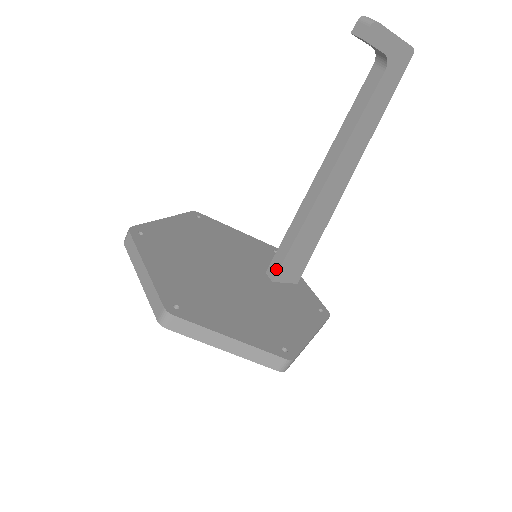
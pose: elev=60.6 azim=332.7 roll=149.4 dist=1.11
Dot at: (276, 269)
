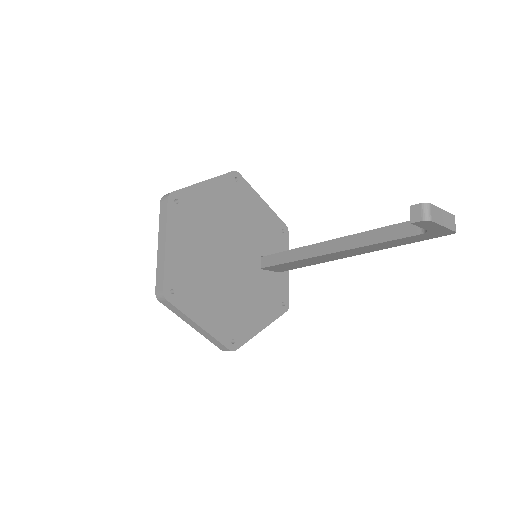
Dot at: (268, 264)
